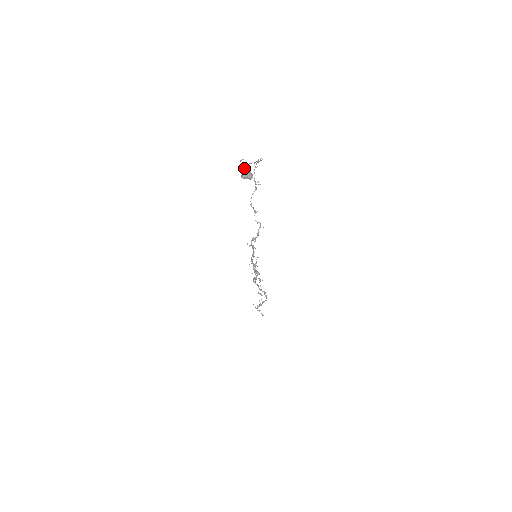
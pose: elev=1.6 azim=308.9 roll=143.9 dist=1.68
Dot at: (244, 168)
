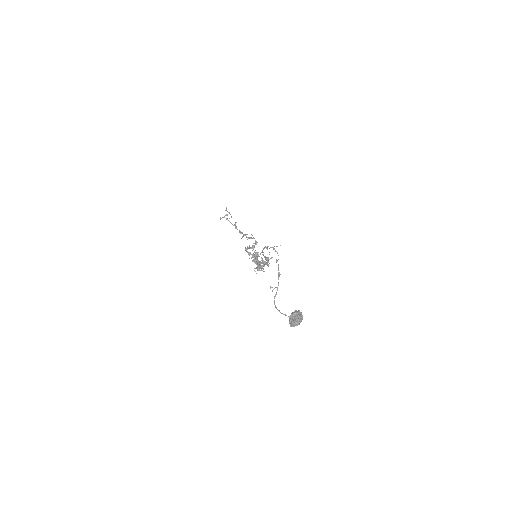
Dot at: occluded
